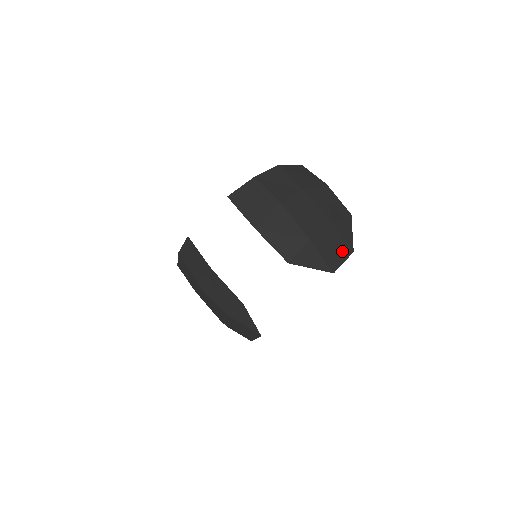
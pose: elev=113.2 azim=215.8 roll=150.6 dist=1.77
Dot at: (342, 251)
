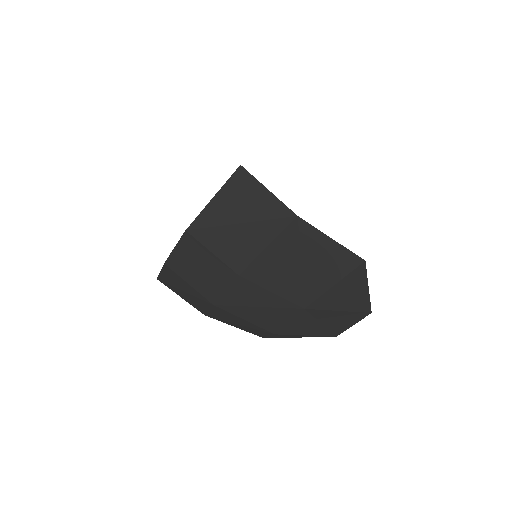
Dot at: (344, 320)
